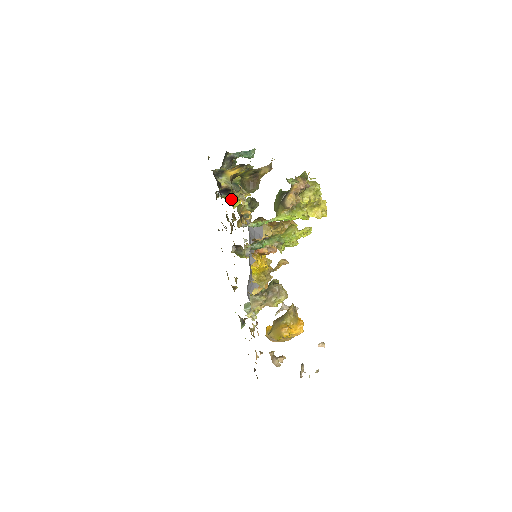
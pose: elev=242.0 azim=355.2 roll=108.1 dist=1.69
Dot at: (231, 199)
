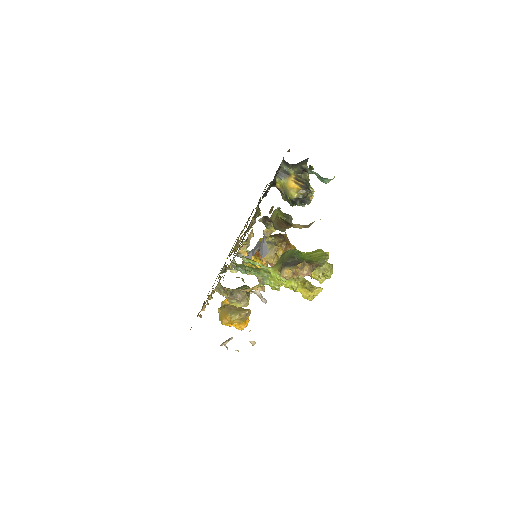
Dot at: (282, 194)
